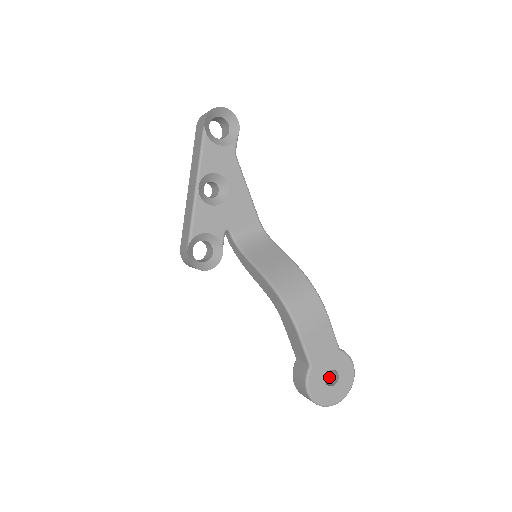
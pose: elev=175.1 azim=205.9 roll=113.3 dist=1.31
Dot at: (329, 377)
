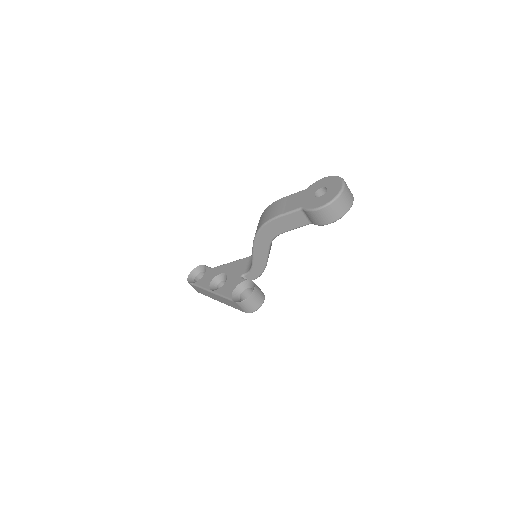
Dot at: occluded
